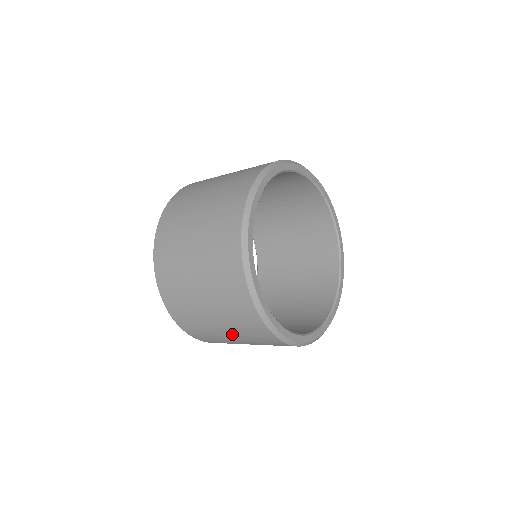
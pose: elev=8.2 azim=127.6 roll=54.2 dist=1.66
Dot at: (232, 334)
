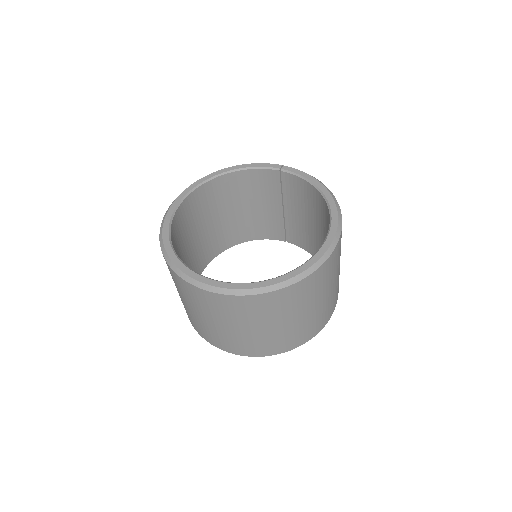
Dot at: (224, 323)
